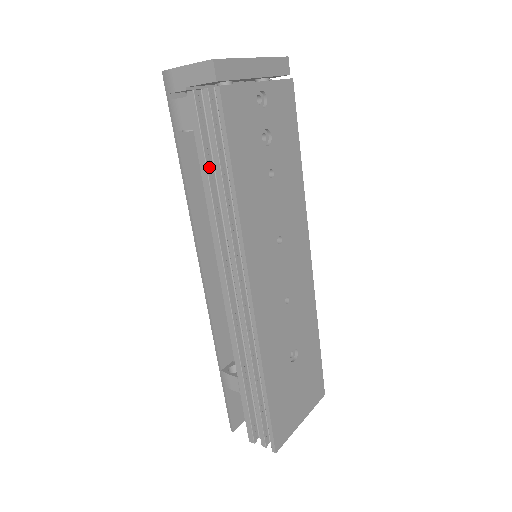
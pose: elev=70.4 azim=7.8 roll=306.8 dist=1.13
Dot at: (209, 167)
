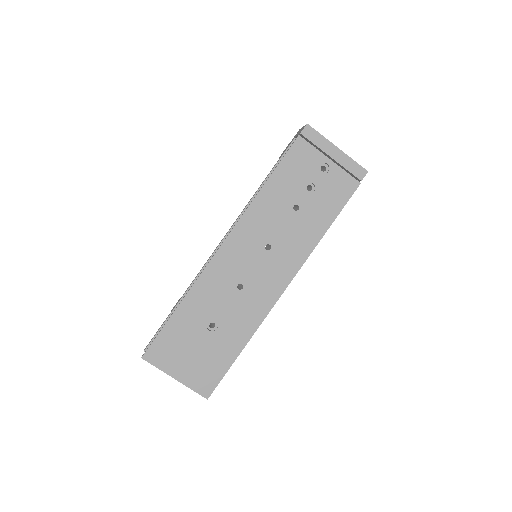
Dot at: occluded
